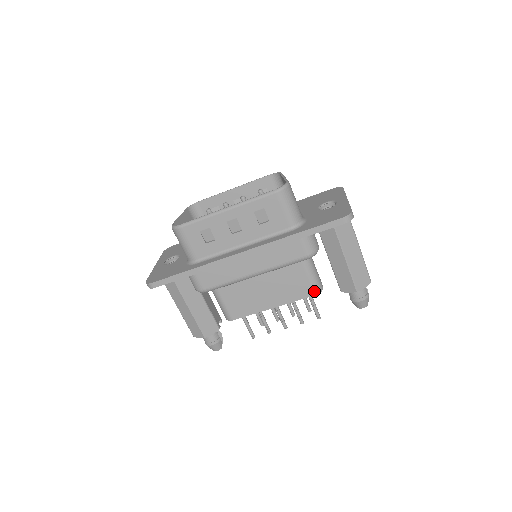
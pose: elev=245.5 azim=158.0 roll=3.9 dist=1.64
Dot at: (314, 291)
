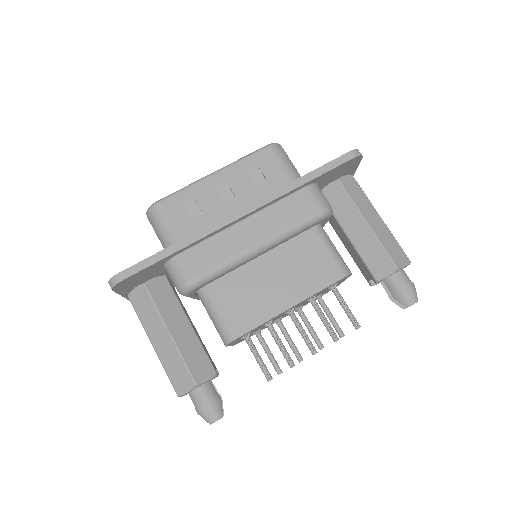
Dot at: (341, 272)
